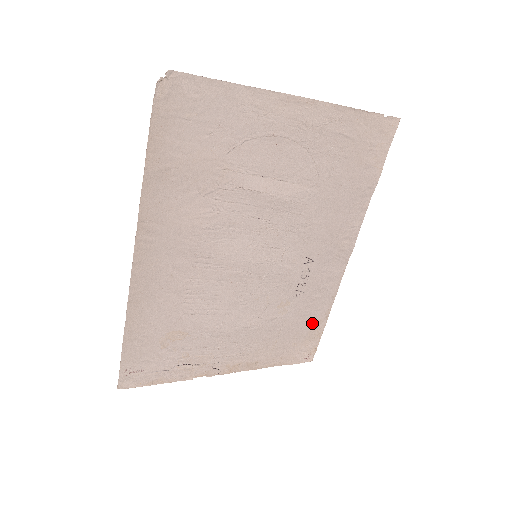
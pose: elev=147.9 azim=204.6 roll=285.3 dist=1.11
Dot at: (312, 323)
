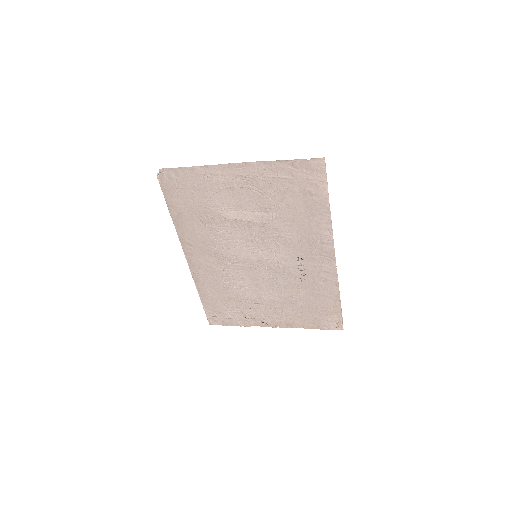
Dot at: (327, 302)
